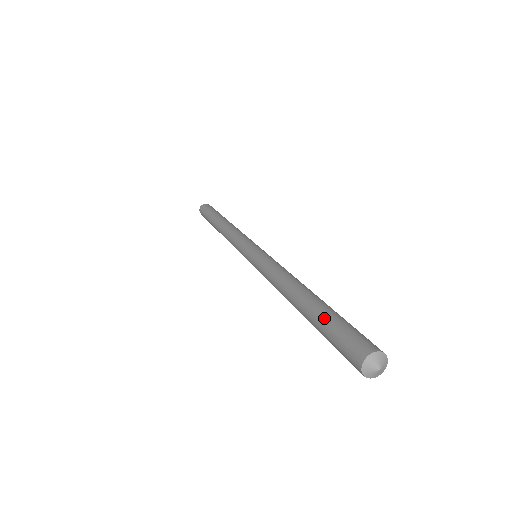
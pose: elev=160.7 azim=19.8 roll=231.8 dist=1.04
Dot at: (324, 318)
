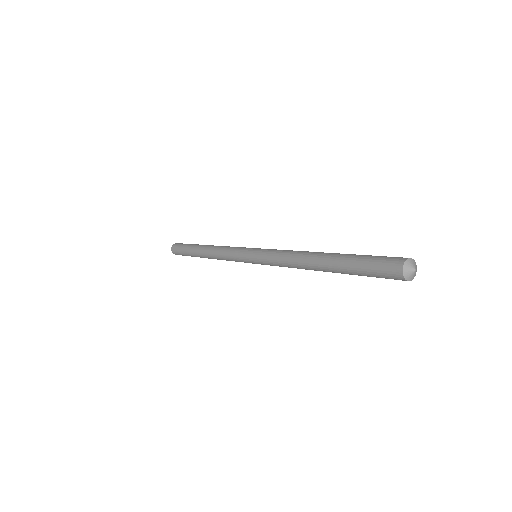
Dot at: (353, 258)
